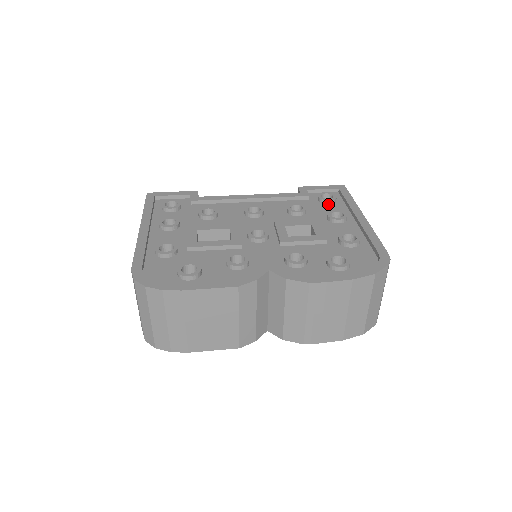
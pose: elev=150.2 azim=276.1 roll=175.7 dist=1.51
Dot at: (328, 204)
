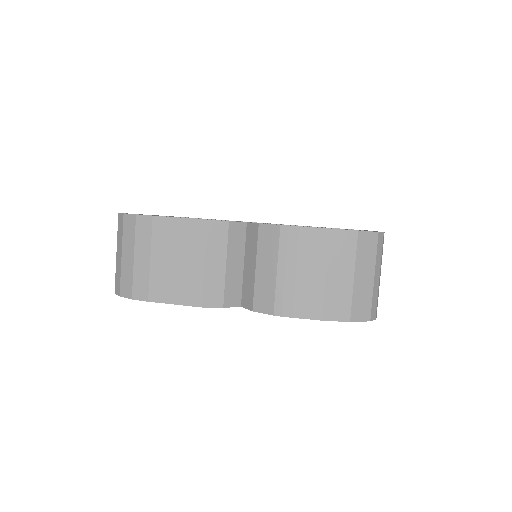
Dot at: occluded
